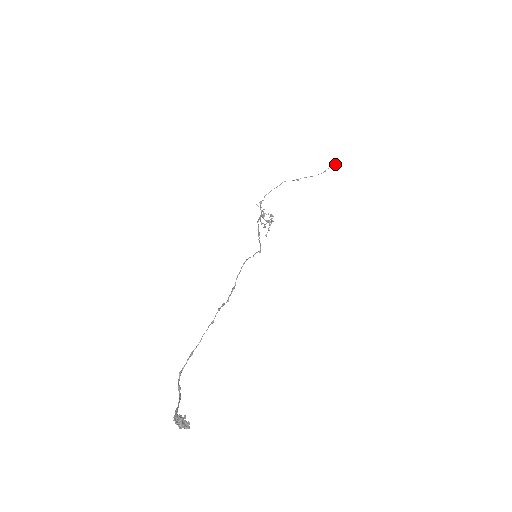
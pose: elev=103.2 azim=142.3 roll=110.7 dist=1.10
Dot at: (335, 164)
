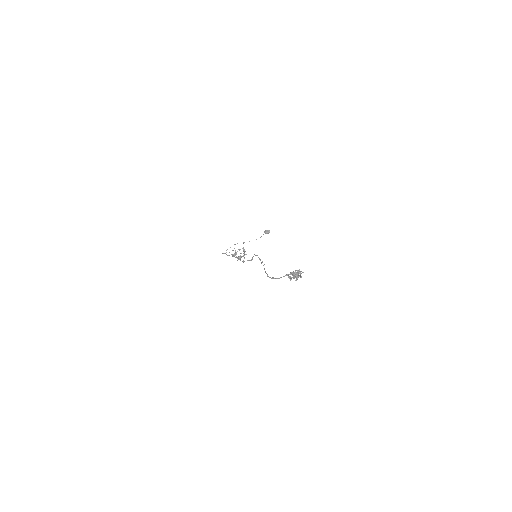
Dot at: (268, 231)
